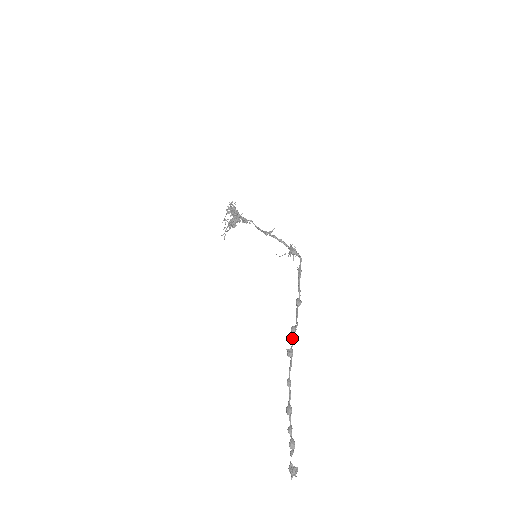
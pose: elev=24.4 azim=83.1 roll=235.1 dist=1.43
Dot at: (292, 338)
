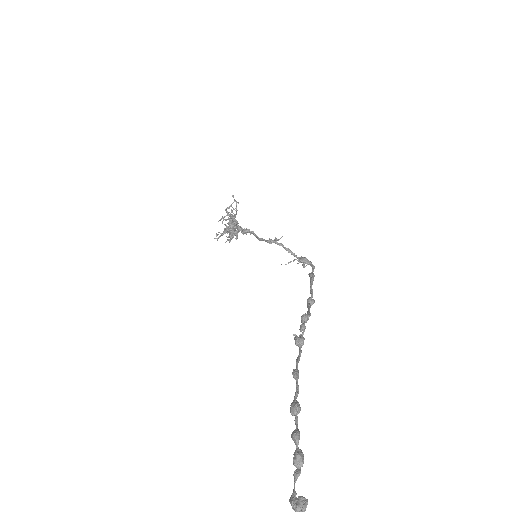
Dot at: (303, 324)
